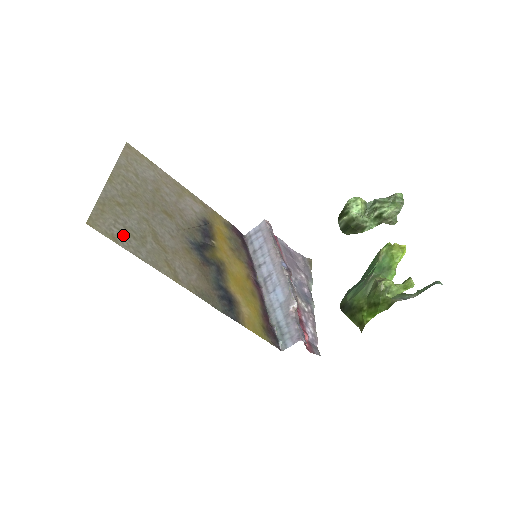
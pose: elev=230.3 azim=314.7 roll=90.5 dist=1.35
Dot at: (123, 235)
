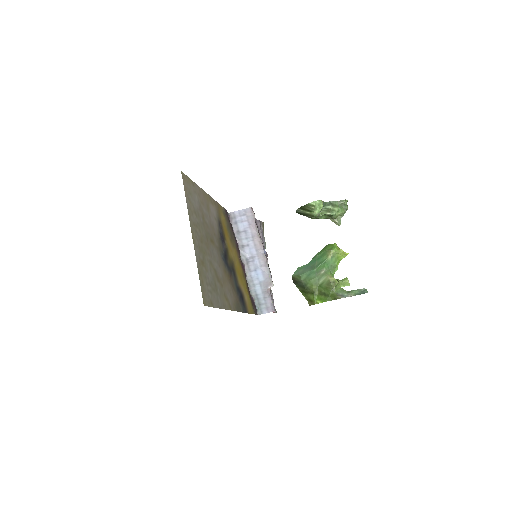
Dot at: (212, 295)
